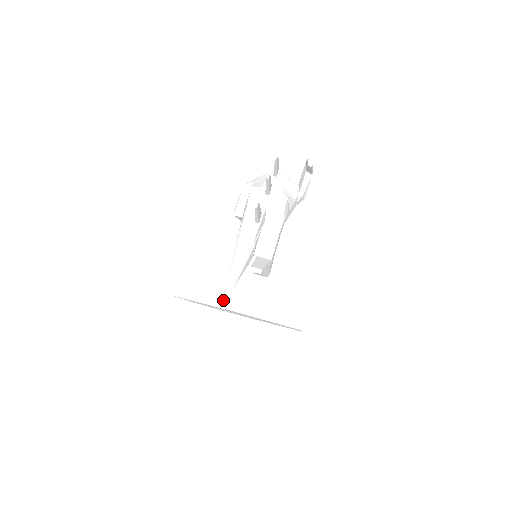
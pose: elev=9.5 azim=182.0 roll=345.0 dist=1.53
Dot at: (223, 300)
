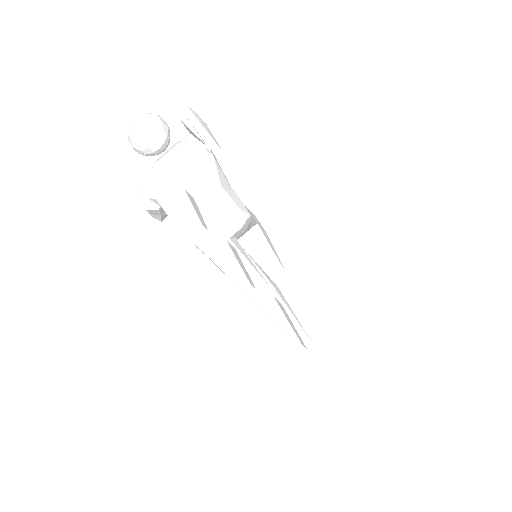
Dot at: (322, 365)
